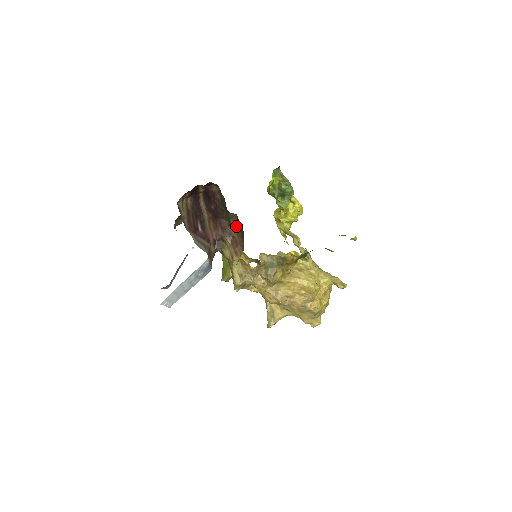
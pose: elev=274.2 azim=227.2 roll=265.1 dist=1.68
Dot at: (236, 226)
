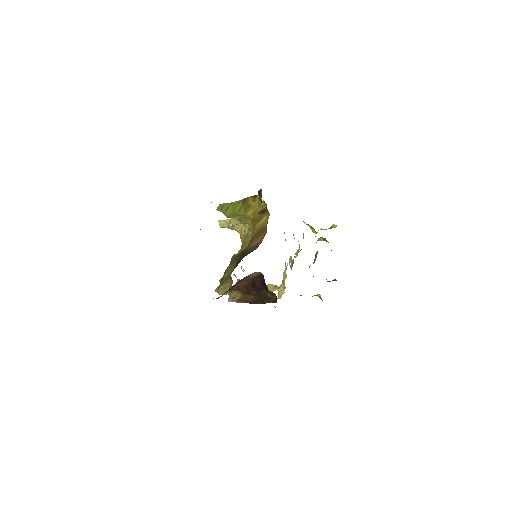
Dot at: (258, 298)
